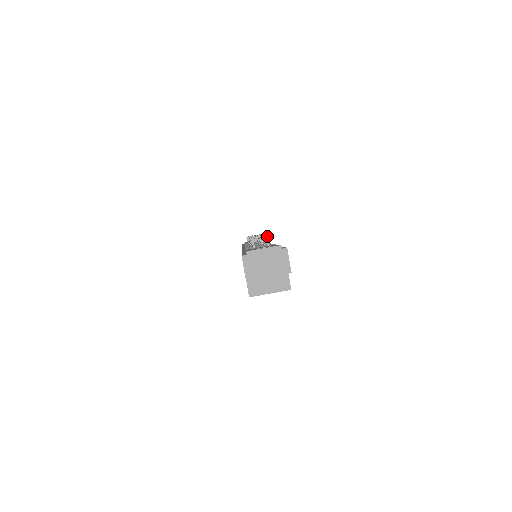
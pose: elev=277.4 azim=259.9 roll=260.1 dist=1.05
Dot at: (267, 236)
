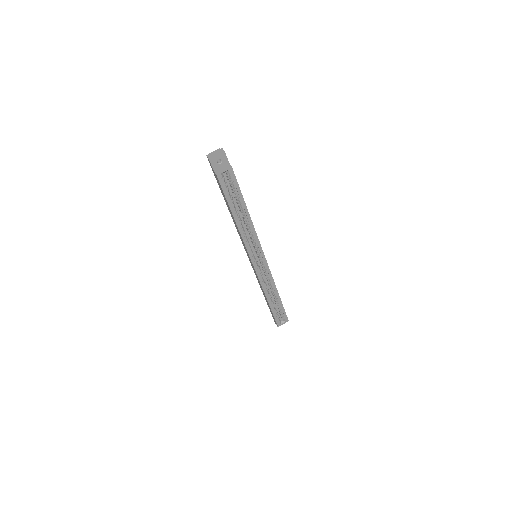
Dot at: occluded
